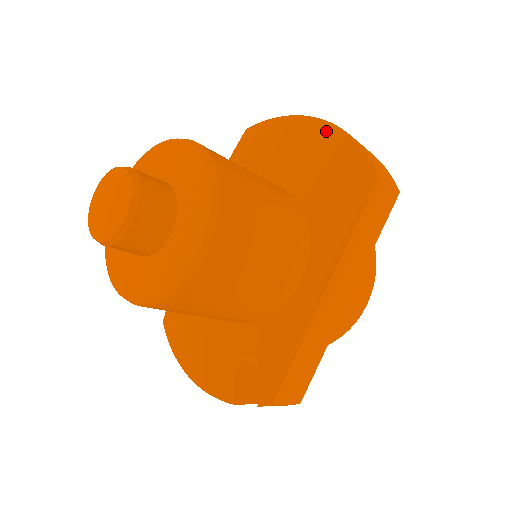
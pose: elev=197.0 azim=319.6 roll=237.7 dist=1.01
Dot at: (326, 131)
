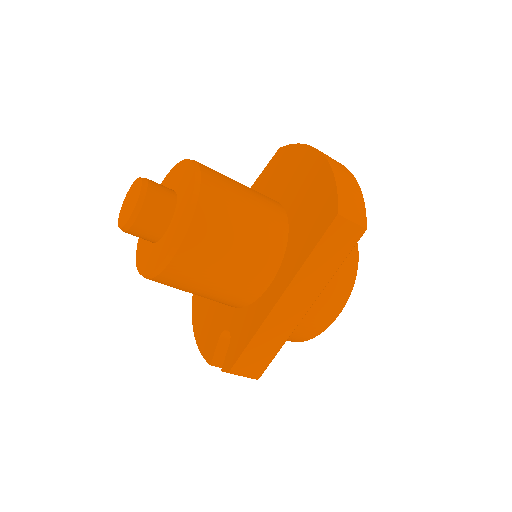
Dot at: (321, 165)
